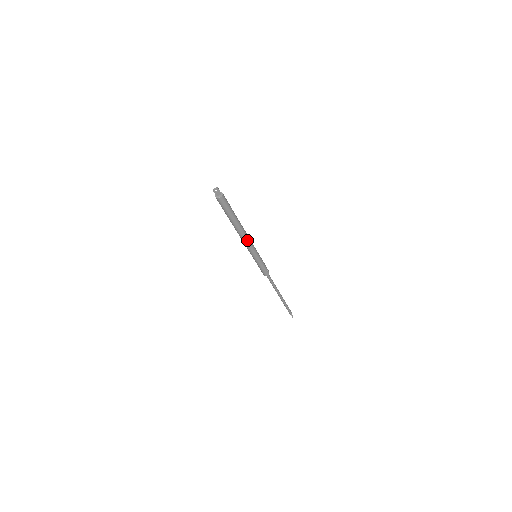
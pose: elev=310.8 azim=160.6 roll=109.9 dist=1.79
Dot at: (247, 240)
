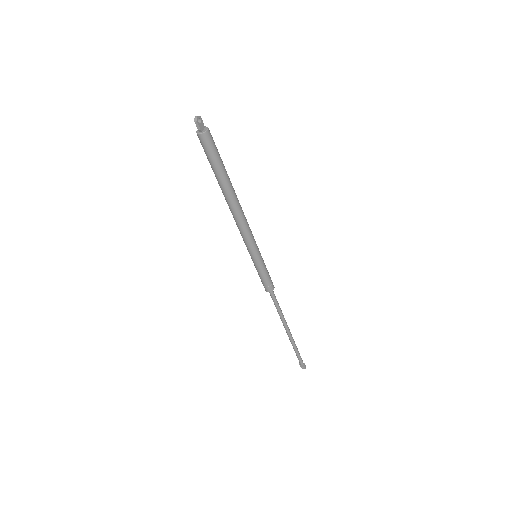
Dot at: (246, 220)
